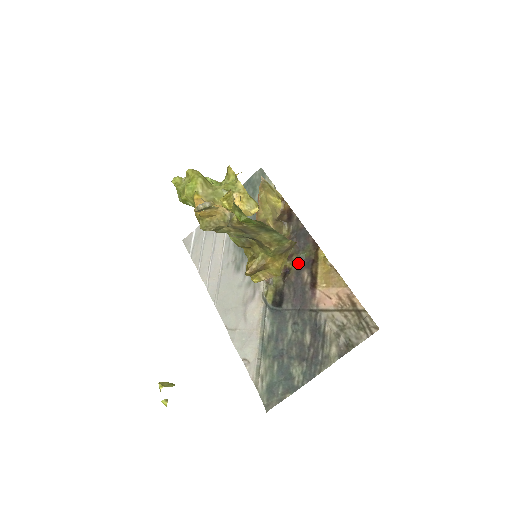
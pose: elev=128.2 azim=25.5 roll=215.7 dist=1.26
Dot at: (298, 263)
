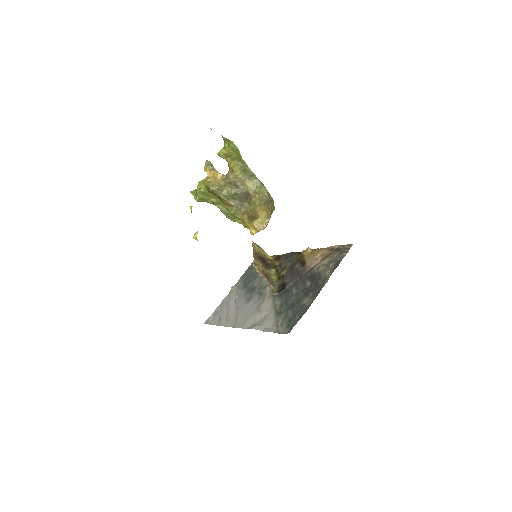
Dot at: (290, 266)
